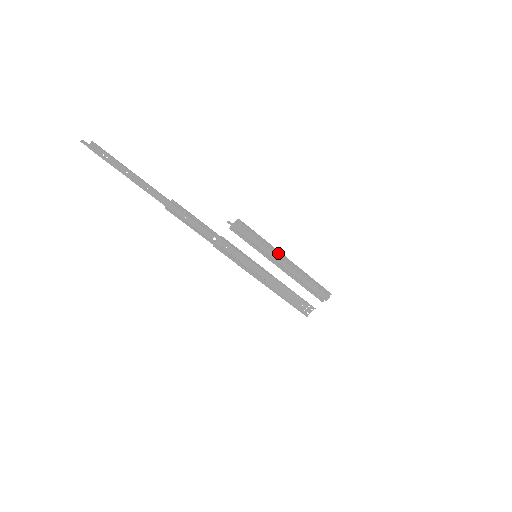
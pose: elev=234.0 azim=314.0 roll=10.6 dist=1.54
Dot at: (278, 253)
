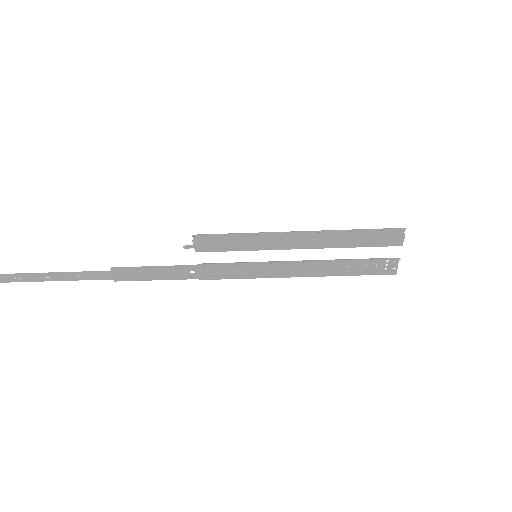
Dot at: (277, 236)
